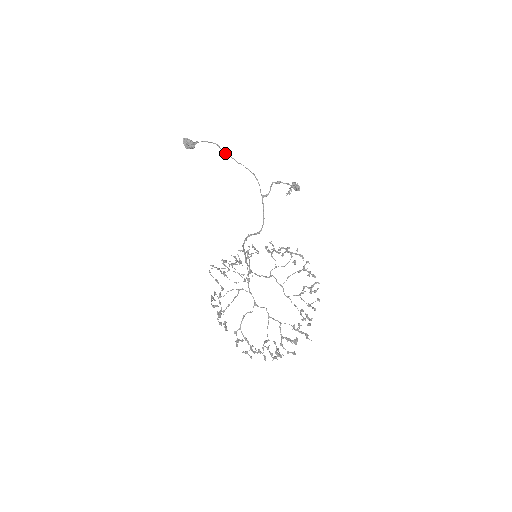
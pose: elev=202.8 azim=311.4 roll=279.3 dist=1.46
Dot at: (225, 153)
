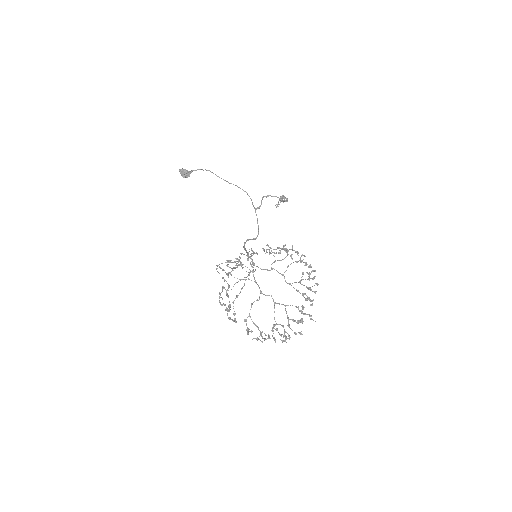
Dot at: occluded
